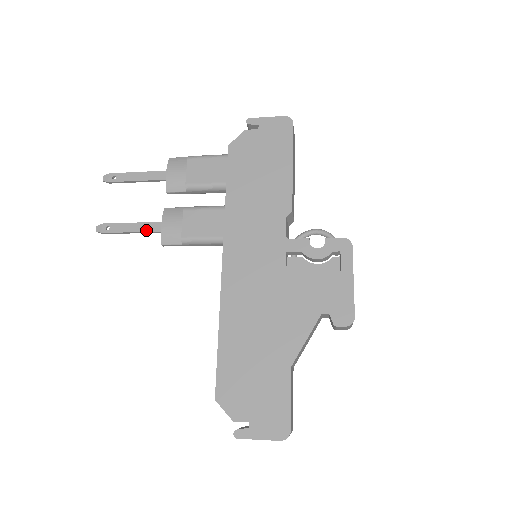
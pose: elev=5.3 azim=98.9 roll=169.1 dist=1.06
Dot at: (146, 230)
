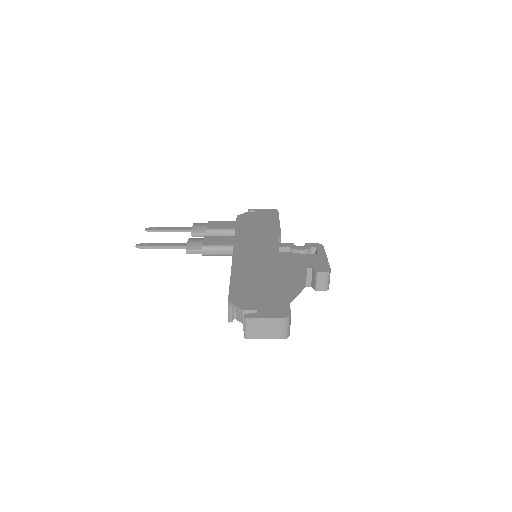
Dot at: (175, 246)
